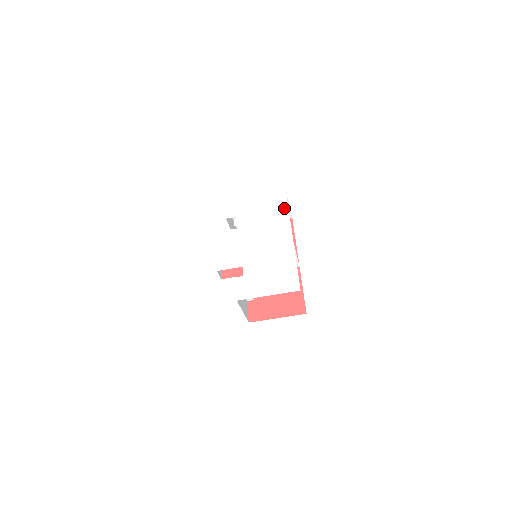
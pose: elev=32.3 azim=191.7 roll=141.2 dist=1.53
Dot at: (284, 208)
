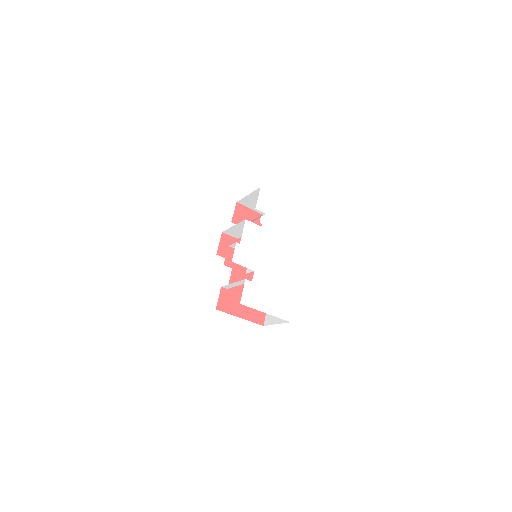
Dot at: (304, 232)
